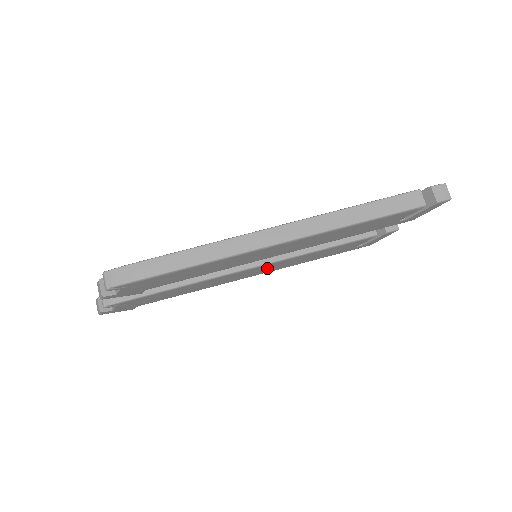
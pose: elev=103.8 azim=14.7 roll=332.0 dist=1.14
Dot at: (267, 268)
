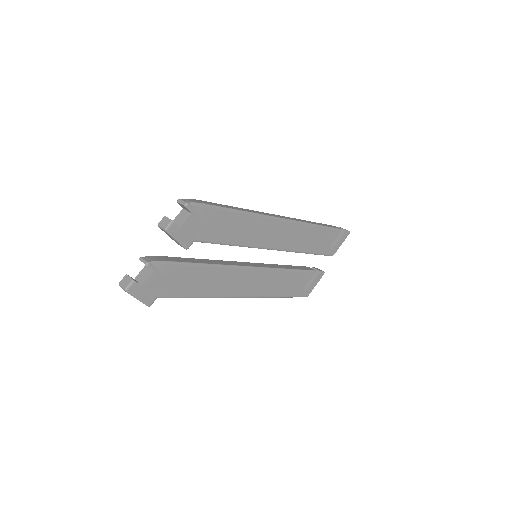
Dot at: (258, 281)
